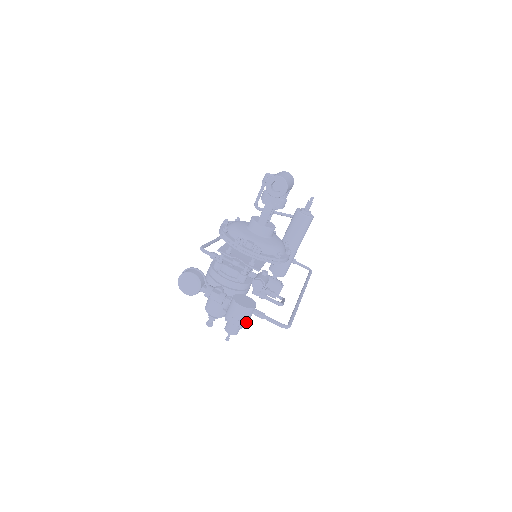
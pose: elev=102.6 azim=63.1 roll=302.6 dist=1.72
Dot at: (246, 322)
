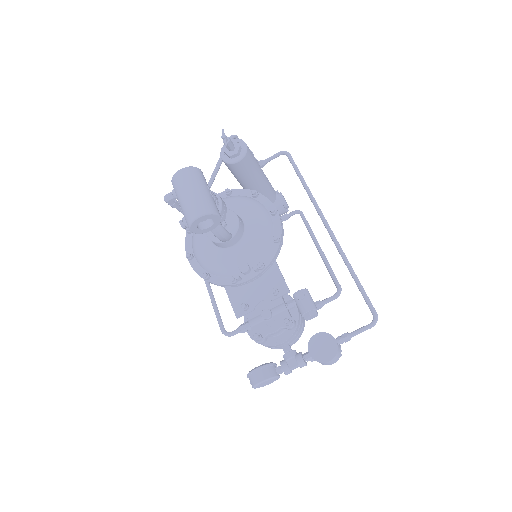
Dot at: (340, 351)
